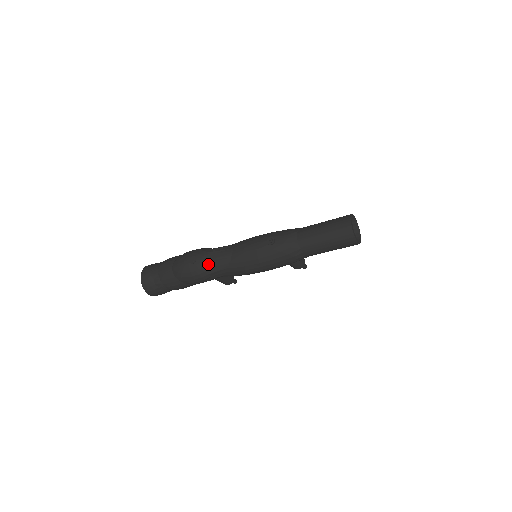
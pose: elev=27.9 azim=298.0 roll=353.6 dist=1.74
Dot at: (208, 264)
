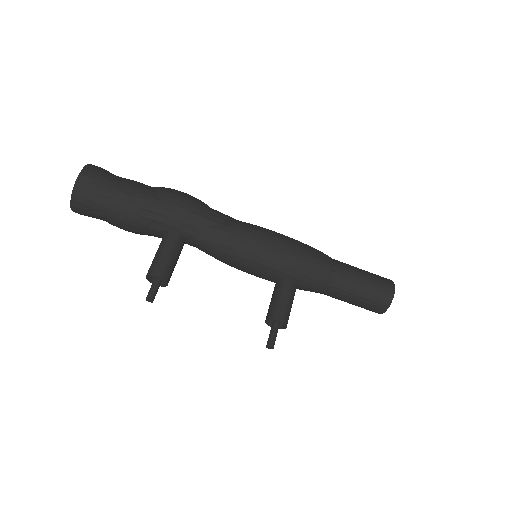
Dot at: occluded
